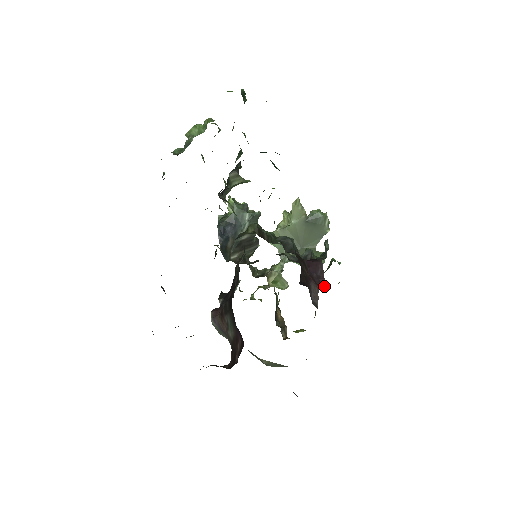
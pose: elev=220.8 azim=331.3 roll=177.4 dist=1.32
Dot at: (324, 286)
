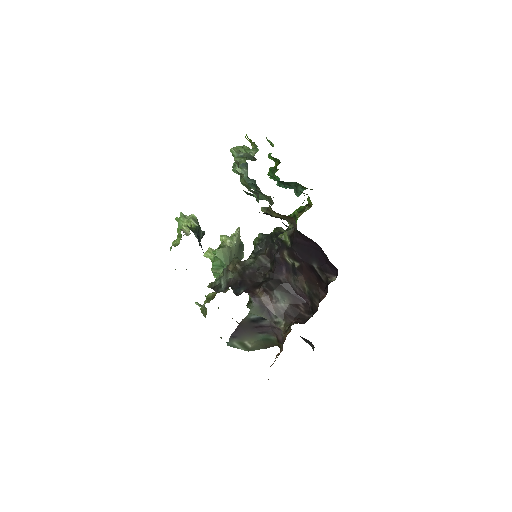
Dot at: occluded
